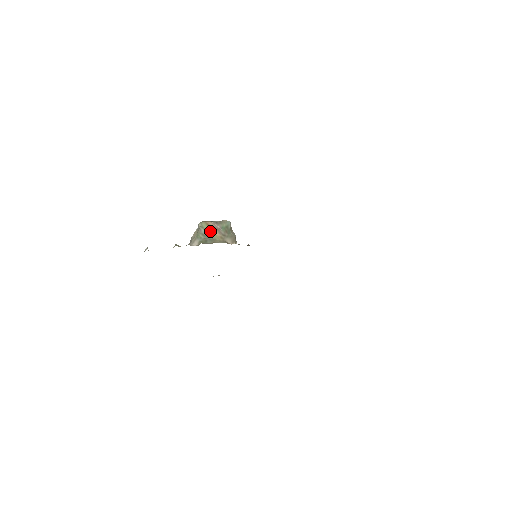
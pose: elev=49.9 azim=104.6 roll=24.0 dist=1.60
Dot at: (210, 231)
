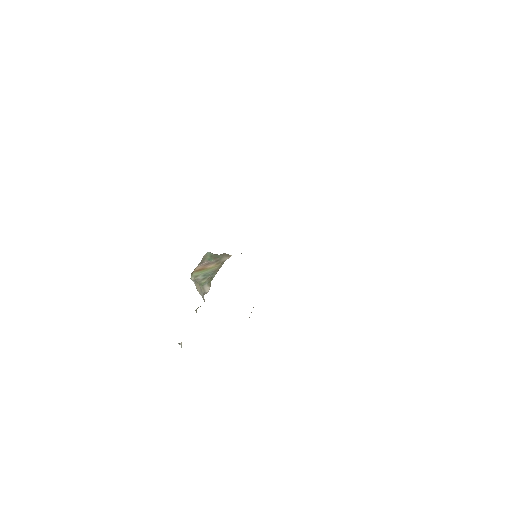
Dot at: (205, 271)
